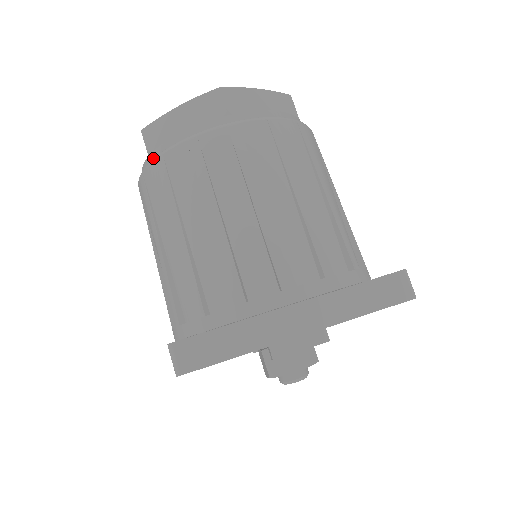
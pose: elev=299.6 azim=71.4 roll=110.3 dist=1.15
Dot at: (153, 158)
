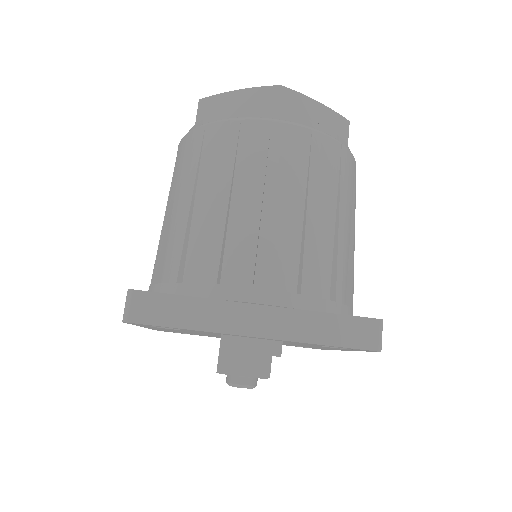
Dot at: occluded
